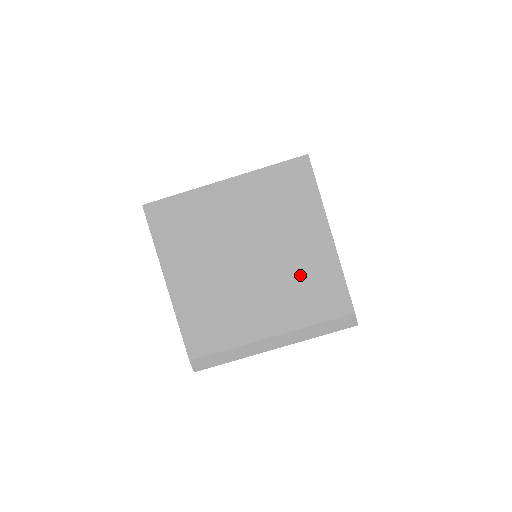
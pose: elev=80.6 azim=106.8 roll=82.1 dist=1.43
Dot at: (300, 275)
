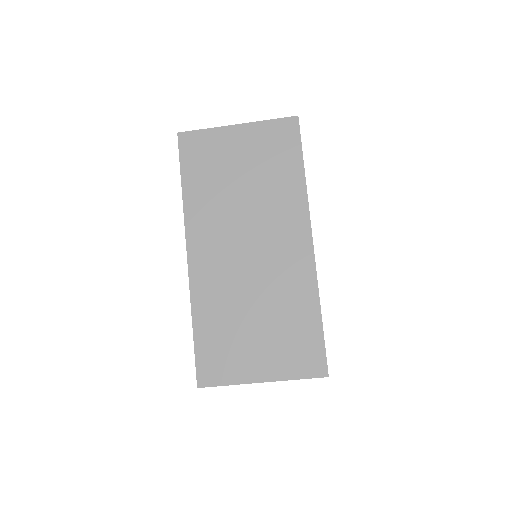
Dot at: occluded
